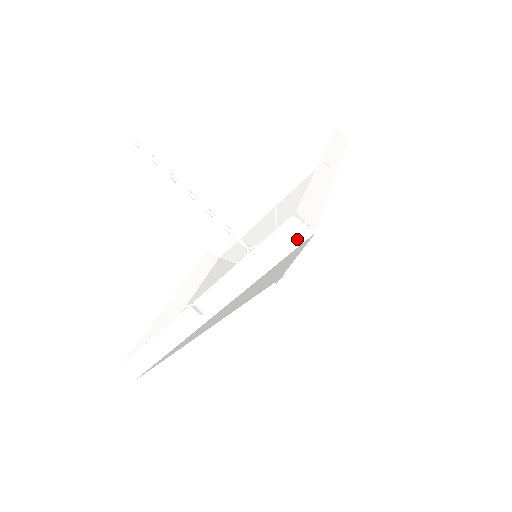
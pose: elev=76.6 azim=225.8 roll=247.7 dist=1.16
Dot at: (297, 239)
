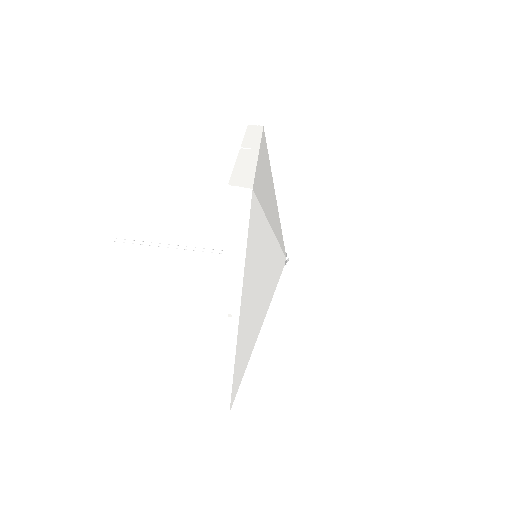
Dot at: (245, 204)
